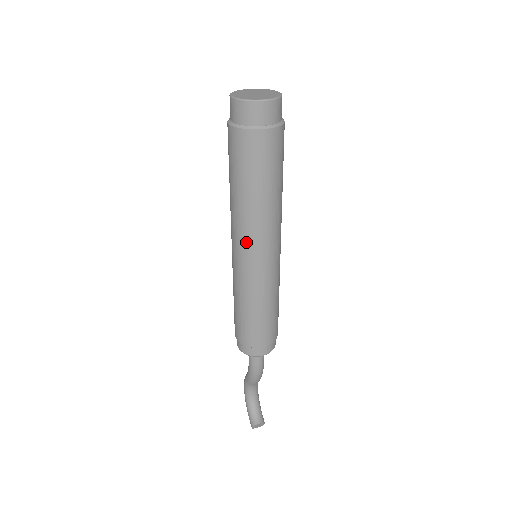
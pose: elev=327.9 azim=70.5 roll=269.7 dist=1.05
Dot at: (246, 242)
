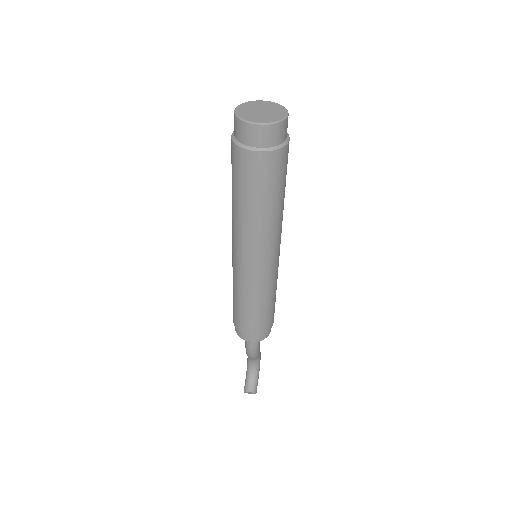
Dot at: (237, 244)
